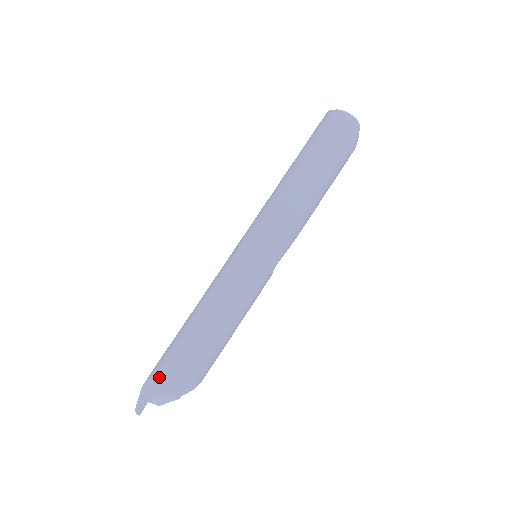
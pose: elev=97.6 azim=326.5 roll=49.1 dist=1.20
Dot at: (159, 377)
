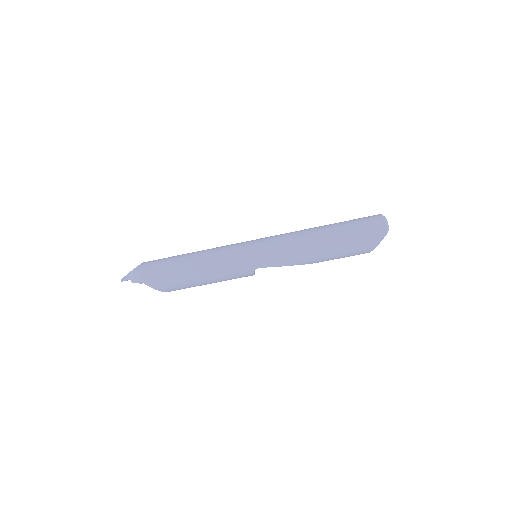
Dot at: (145, 264)
